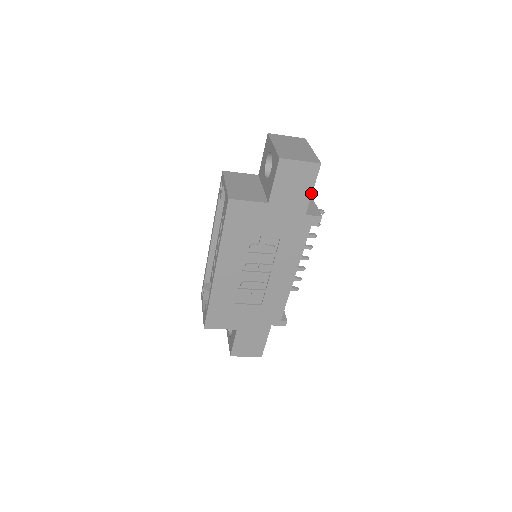
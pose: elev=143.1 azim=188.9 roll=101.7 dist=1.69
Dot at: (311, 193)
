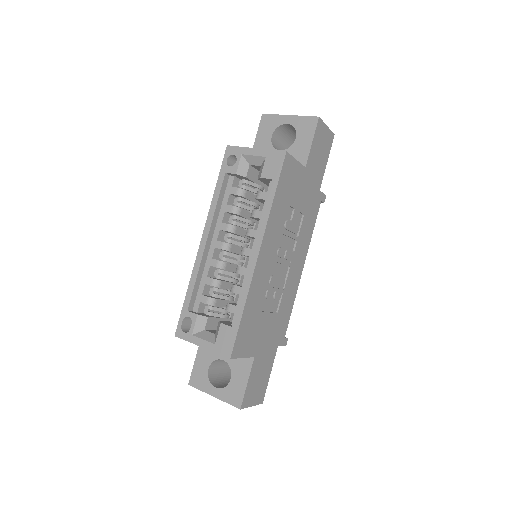
Dot at: occluded
